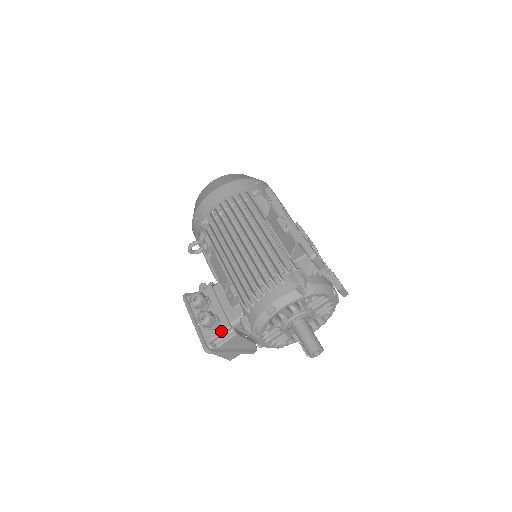
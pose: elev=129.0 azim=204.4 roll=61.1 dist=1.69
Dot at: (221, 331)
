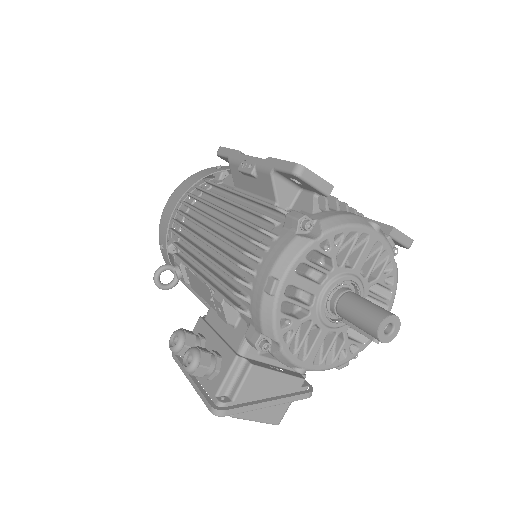
Dot at: (226, 370)
